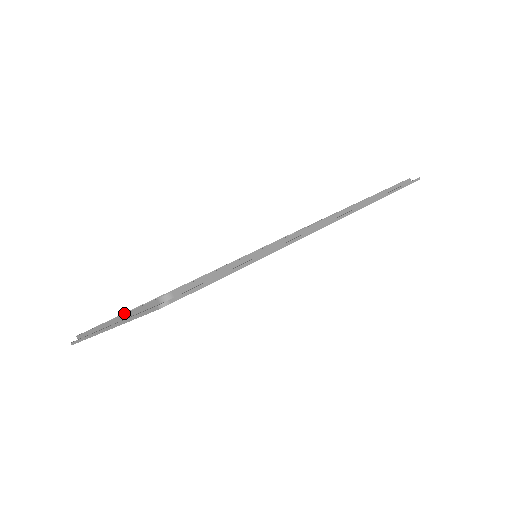
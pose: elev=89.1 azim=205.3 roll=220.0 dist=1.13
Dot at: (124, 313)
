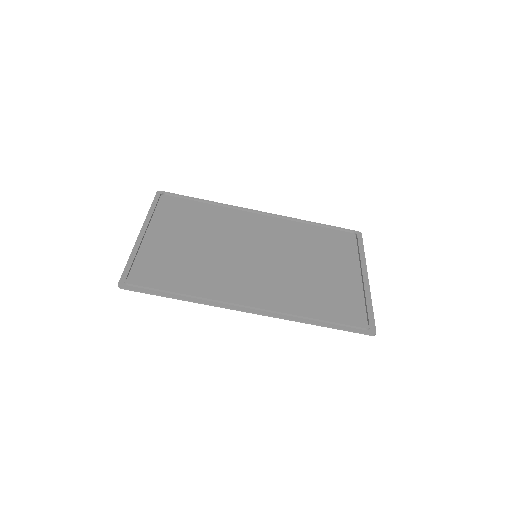
Dot at: (193, 198)
